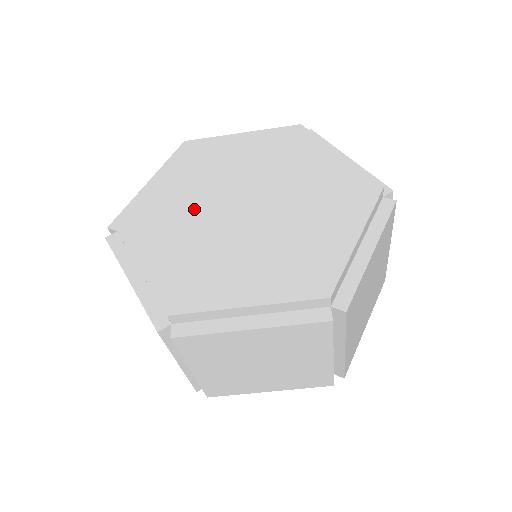
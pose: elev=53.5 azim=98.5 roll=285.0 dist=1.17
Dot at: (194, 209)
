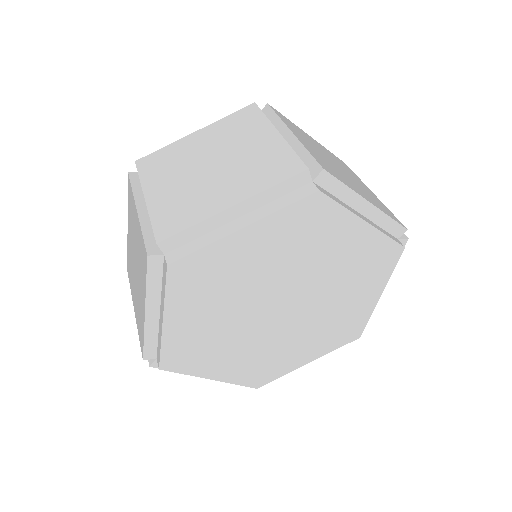
Dot at: (247, 292)
